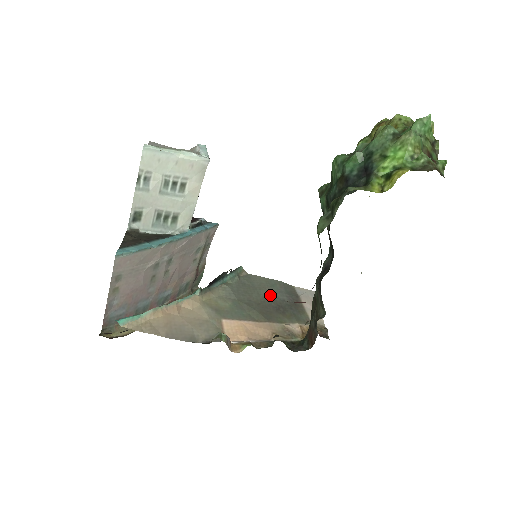
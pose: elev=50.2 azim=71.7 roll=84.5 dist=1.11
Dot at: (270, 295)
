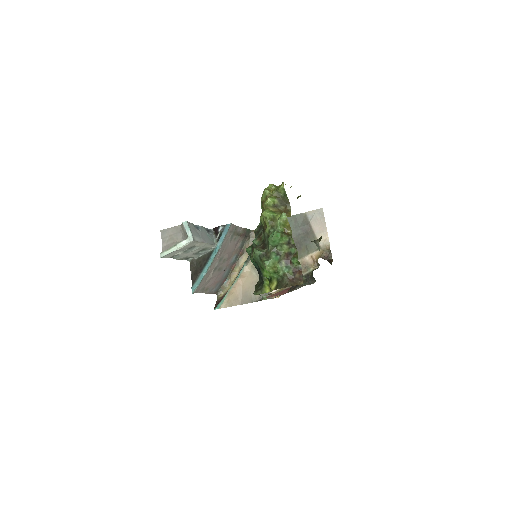
Dot at: occluded
